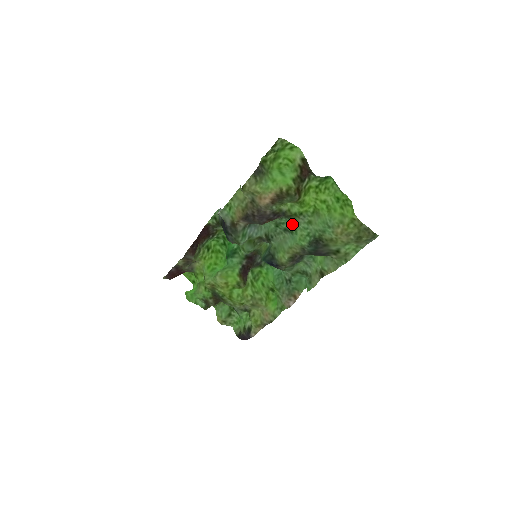
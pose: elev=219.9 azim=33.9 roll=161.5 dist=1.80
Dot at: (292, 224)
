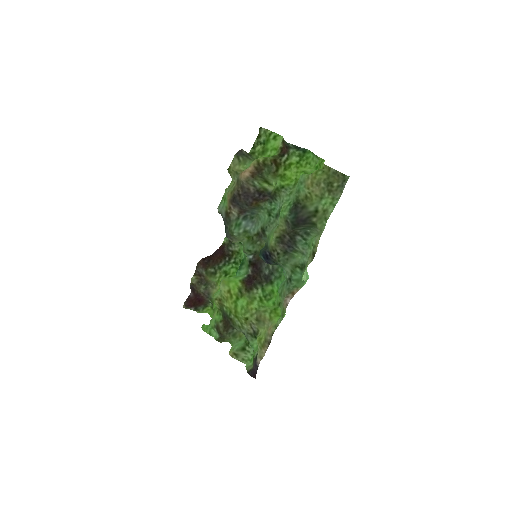
Dot at: (279, 204)
